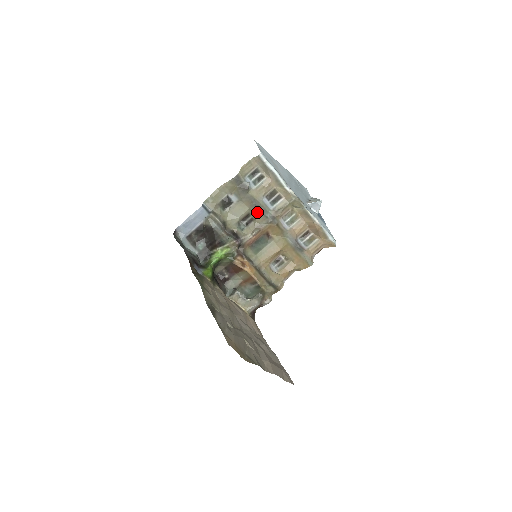
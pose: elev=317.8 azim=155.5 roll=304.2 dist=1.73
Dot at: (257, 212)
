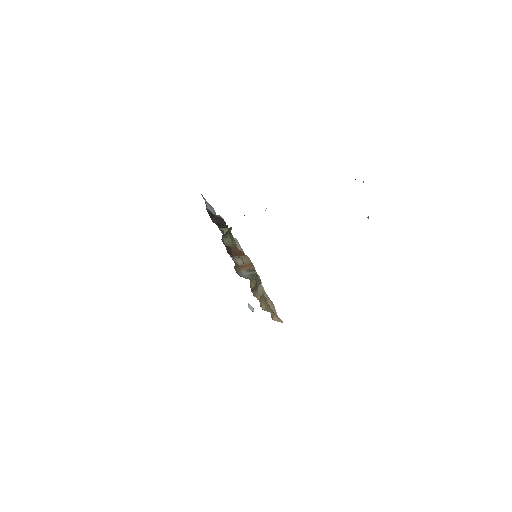
Dot at: occluded
